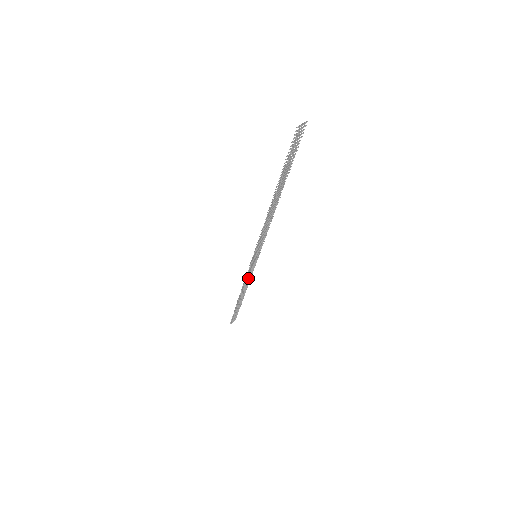
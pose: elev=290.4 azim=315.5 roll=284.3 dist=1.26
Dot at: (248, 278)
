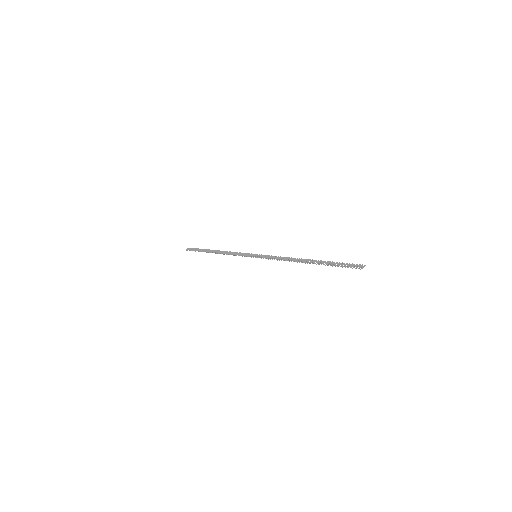
Dot at: (235, 254)
